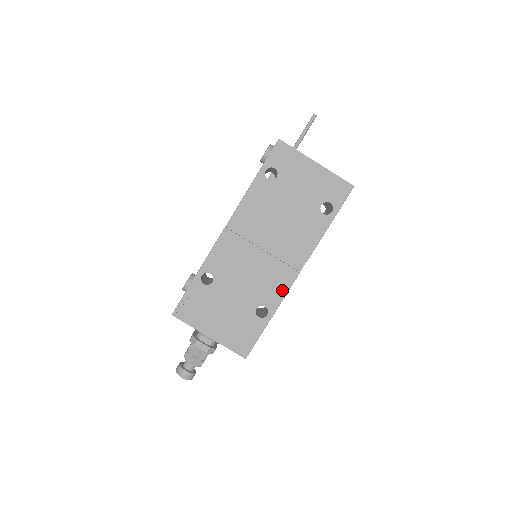
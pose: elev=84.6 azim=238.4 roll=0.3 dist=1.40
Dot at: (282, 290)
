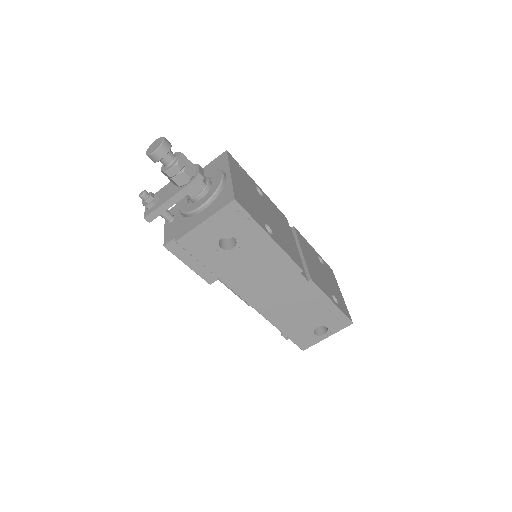
Dot at: (288, 252)
